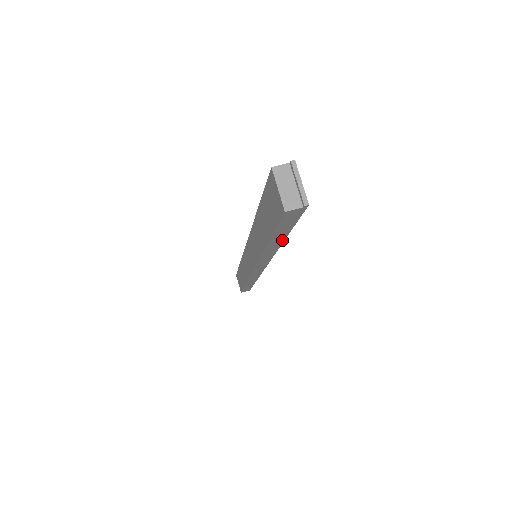
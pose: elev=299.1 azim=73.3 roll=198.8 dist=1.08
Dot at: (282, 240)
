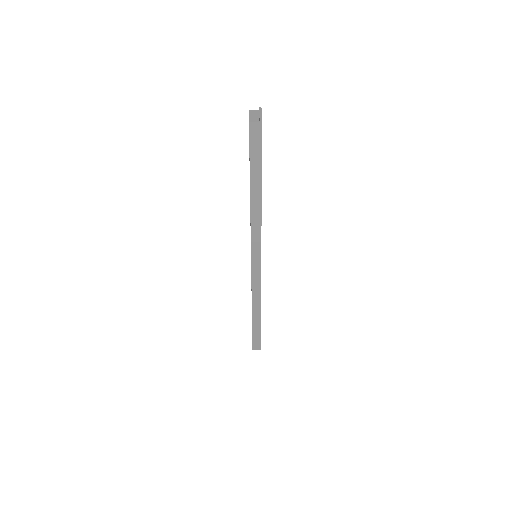
Dot at: (260, 188)
